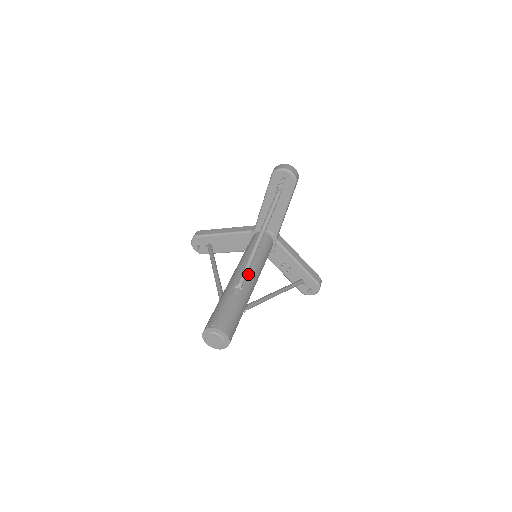
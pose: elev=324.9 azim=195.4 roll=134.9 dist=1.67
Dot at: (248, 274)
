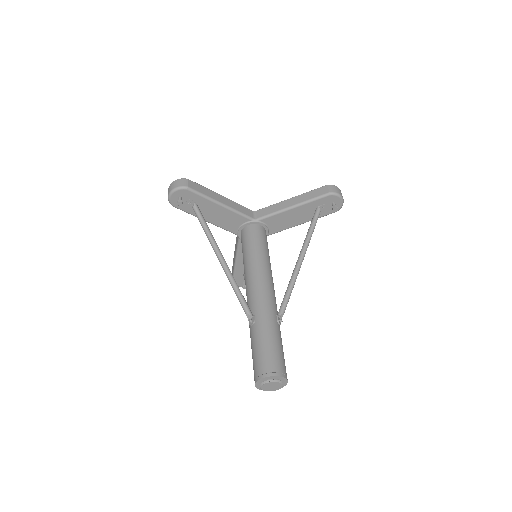
Dot at: occluded
